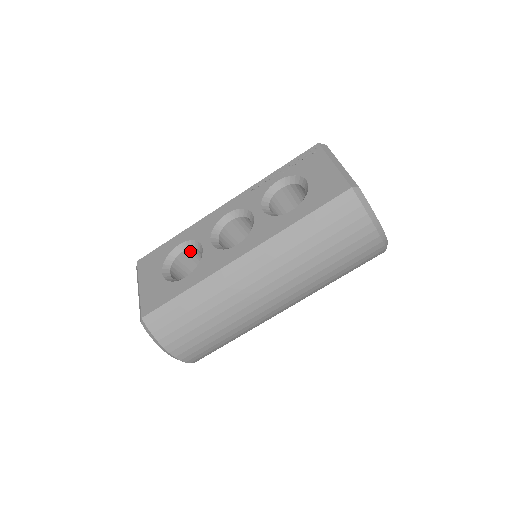
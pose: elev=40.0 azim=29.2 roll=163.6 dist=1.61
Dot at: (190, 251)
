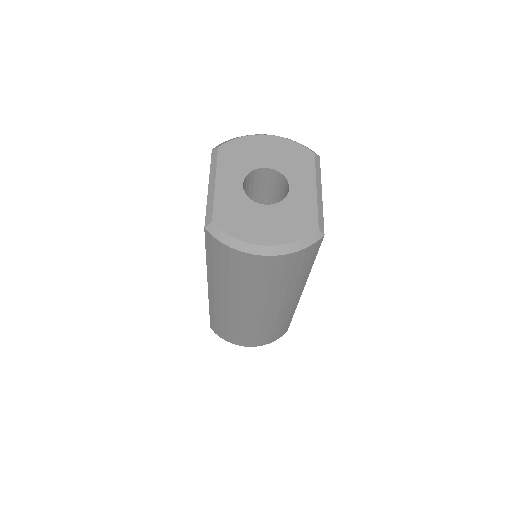
Dot at: occluded
